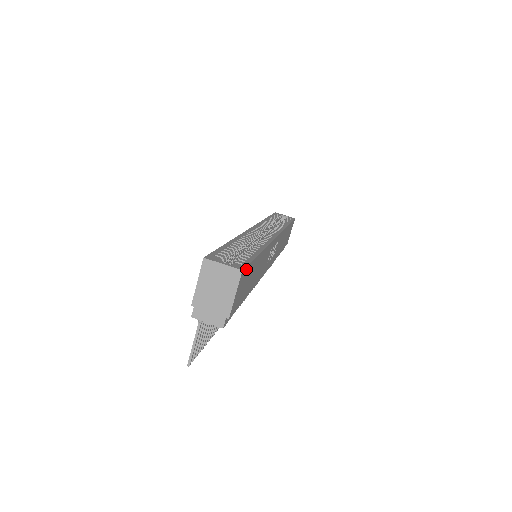
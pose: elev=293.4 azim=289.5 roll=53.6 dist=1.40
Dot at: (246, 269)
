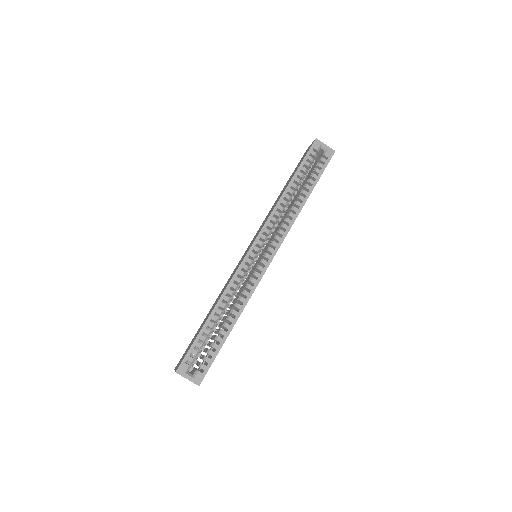
Dot at: occluded
